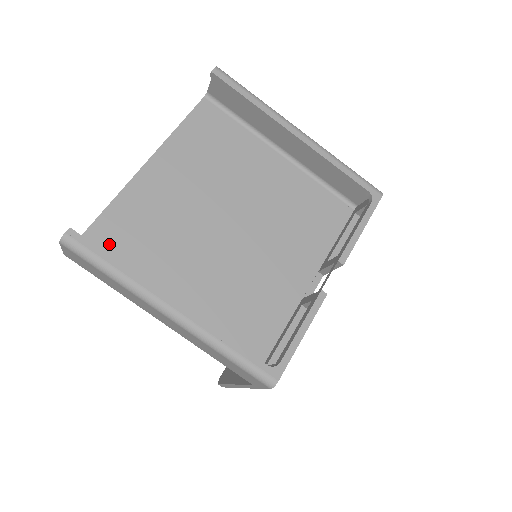
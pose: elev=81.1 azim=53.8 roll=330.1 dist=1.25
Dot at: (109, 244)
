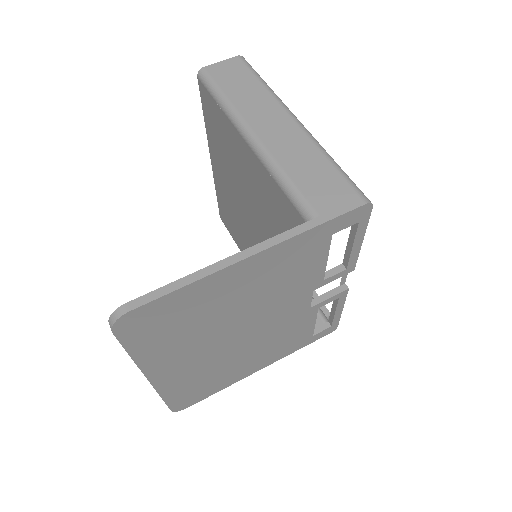
Dot at: occluded
